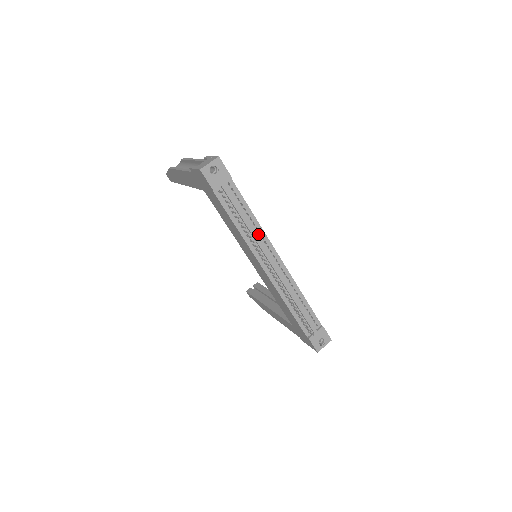
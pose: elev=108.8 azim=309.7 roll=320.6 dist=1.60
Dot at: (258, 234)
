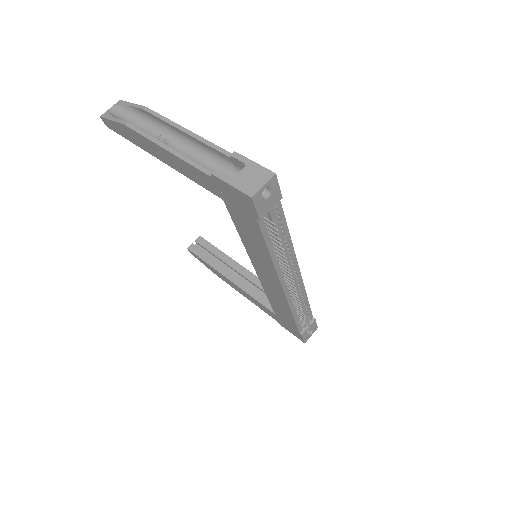
Dot at: (288, 253)
